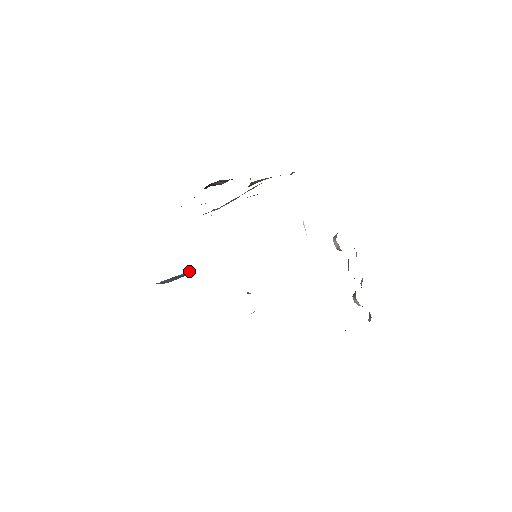
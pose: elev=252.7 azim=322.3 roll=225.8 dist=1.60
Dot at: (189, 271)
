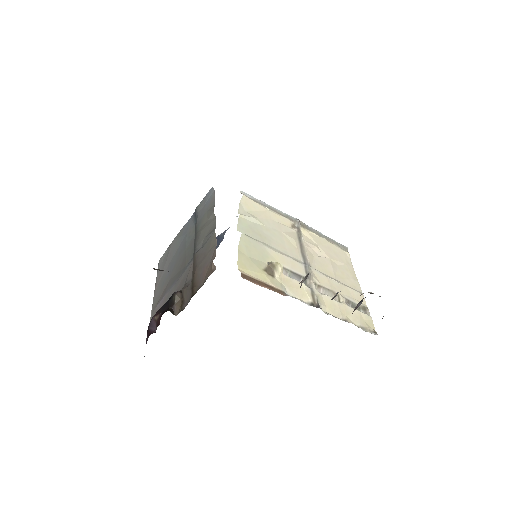
Dot at: (224, 232)
